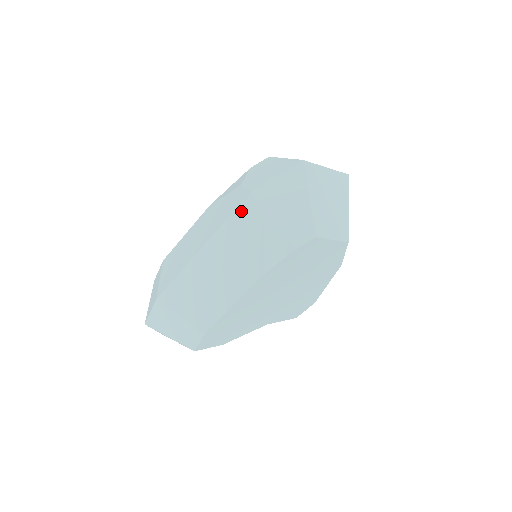
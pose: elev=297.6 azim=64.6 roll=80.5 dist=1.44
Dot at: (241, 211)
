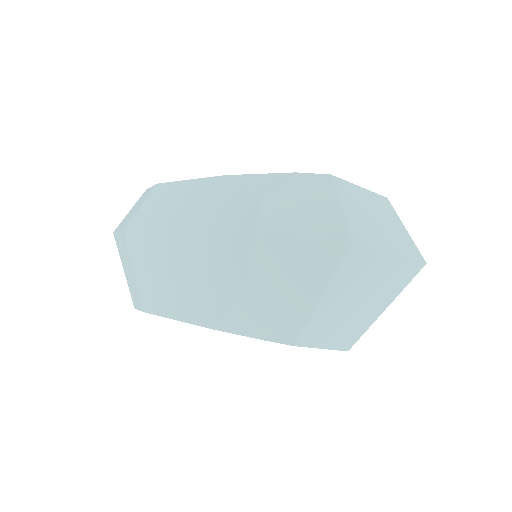
Dot at: (234, 240)
